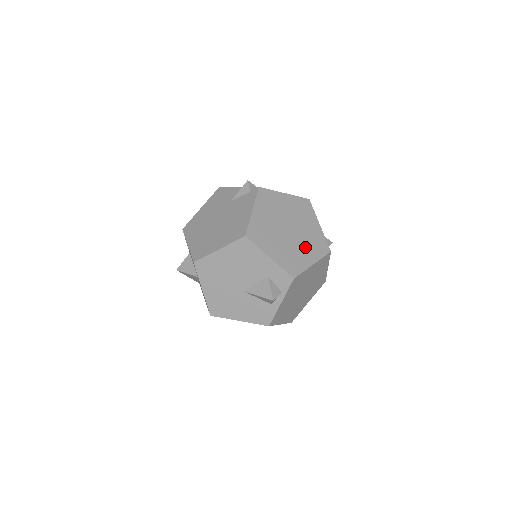
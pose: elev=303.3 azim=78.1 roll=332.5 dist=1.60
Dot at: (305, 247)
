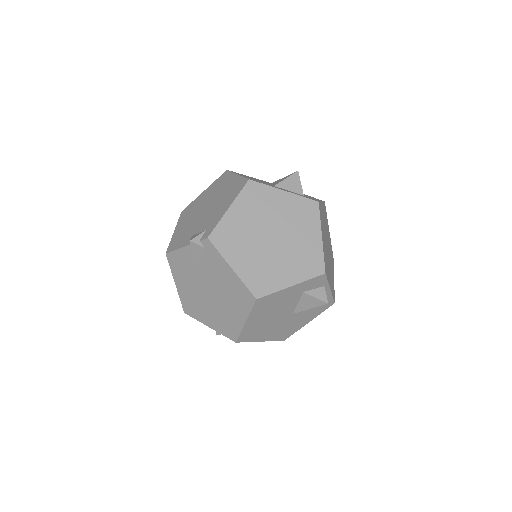
Dot at: (300, 232)
